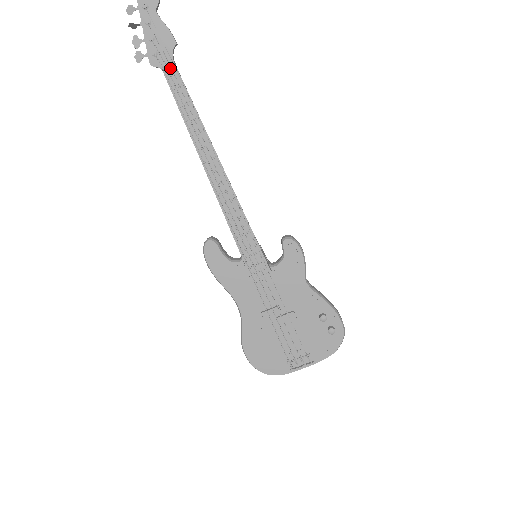
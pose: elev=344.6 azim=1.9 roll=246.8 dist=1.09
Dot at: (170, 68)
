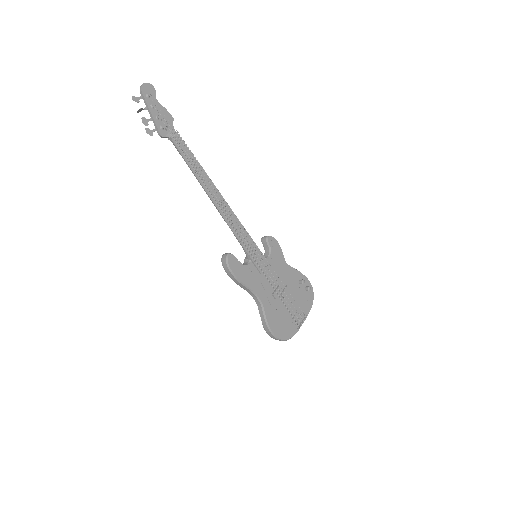
Dot at: (175, 136)
